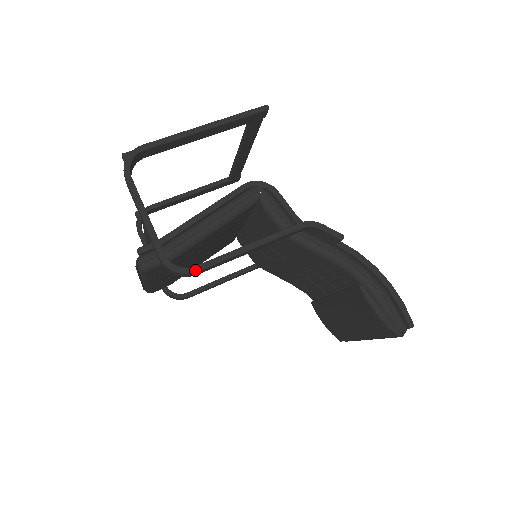
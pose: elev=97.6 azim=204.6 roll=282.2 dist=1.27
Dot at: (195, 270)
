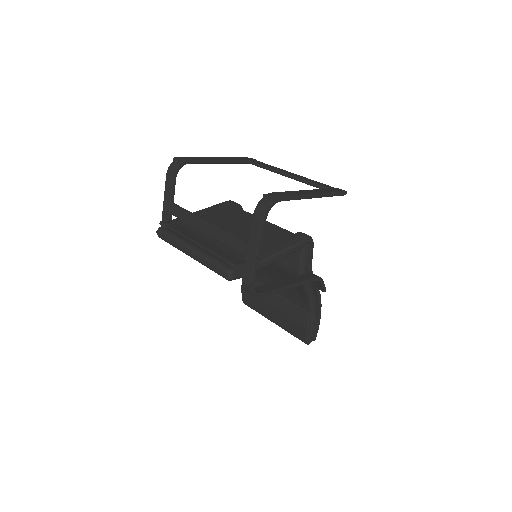
Dot at: (262, 296)
